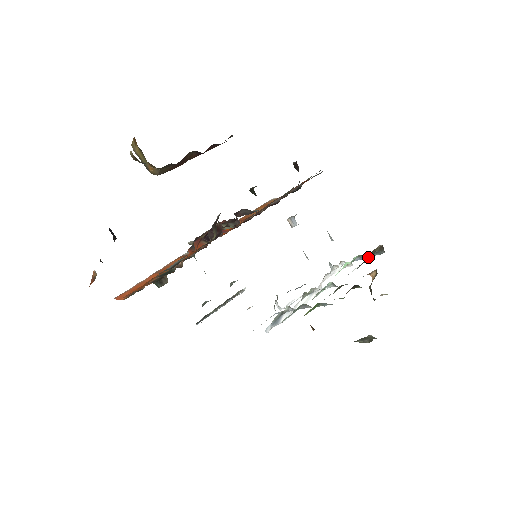
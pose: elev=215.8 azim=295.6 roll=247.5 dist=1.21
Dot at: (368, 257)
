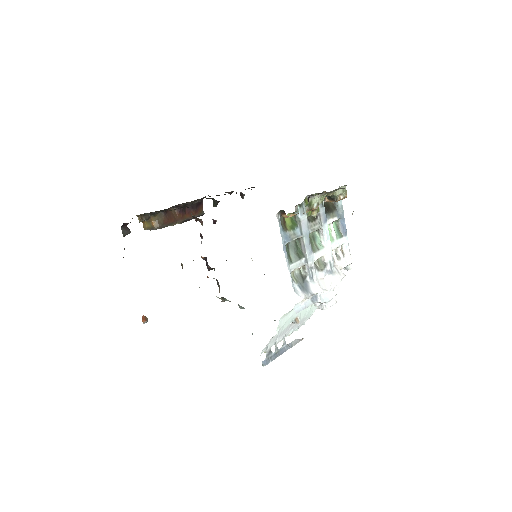
Dot at: (329, 207)
